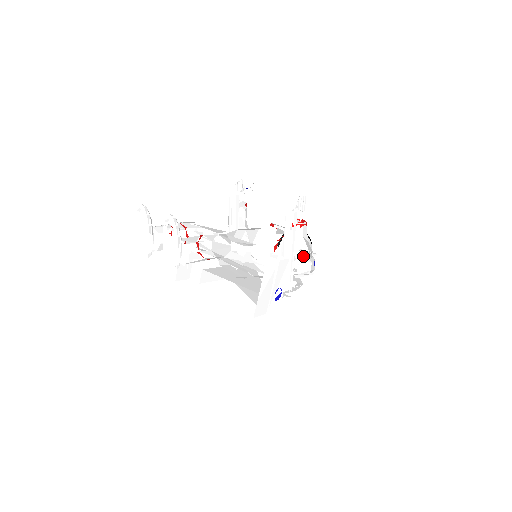
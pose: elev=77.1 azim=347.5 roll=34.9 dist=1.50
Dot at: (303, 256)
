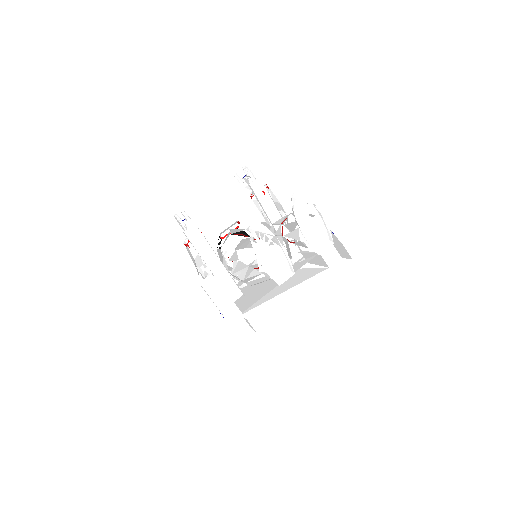
Dot at: occluded
